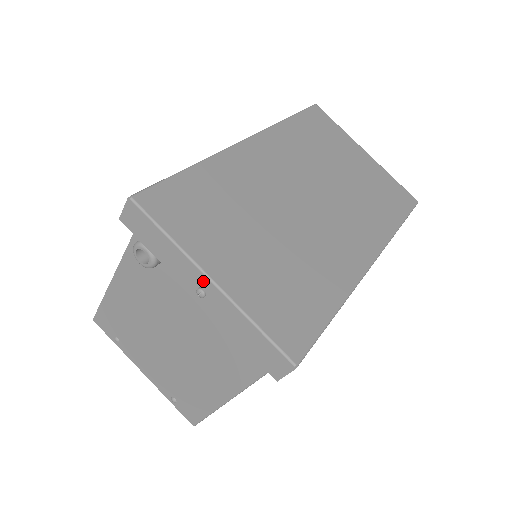
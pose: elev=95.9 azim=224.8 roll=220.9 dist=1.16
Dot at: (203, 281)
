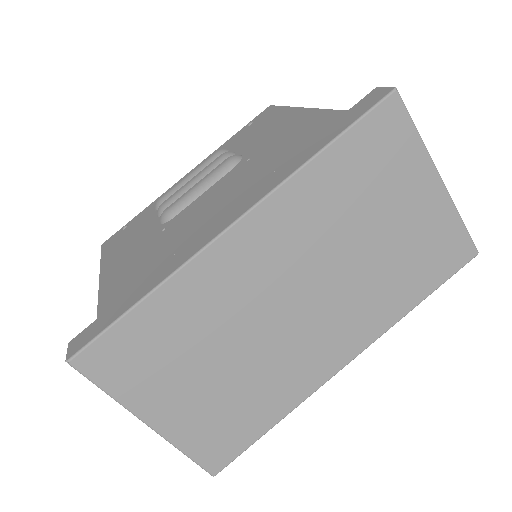
Dot at: (143, 418)
